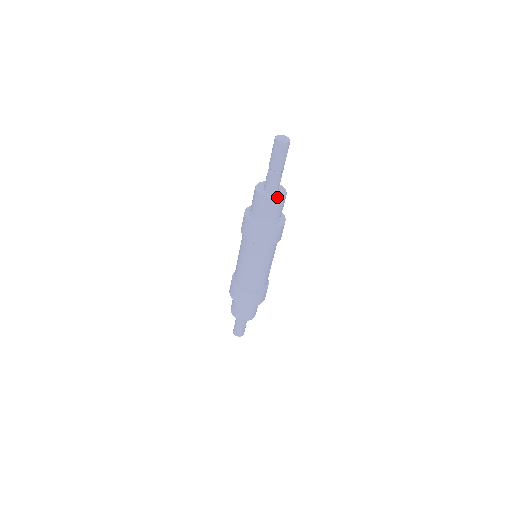
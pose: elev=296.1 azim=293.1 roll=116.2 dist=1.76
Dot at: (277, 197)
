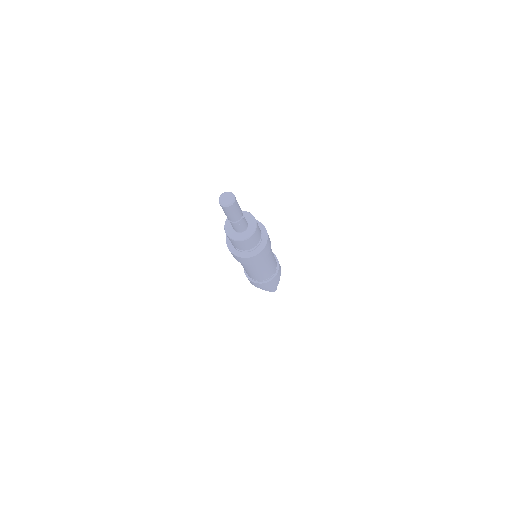
Dot at: (251, 233)
